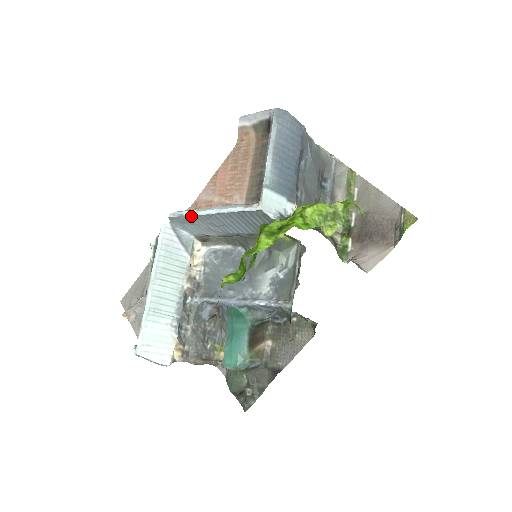
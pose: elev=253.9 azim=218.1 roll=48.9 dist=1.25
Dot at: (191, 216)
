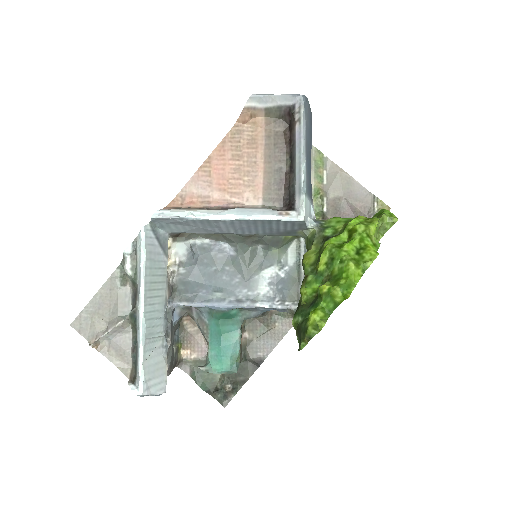
Dot at: (194, 219)
